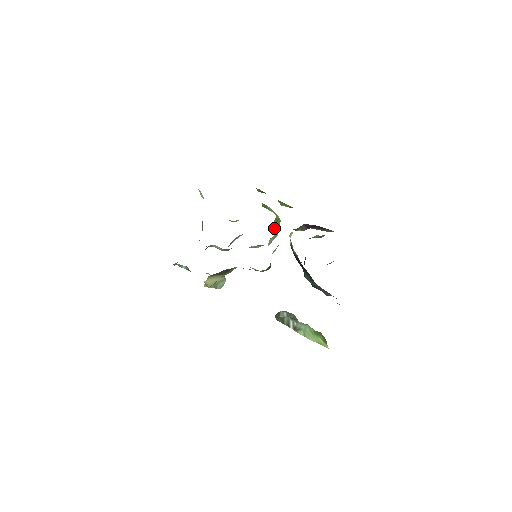
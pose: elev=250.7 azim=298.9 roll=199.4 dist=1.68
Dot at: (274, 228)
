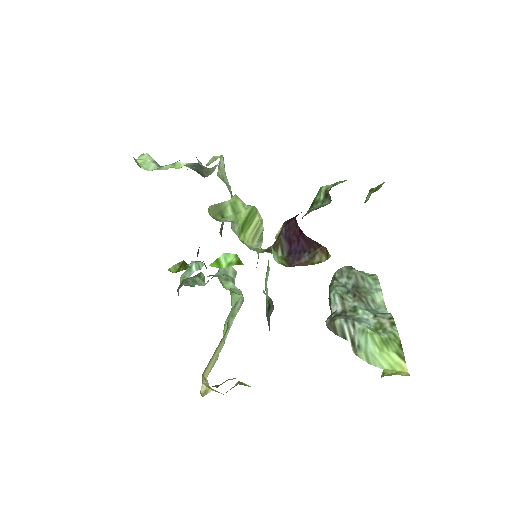
Dot at: (248, 240)
